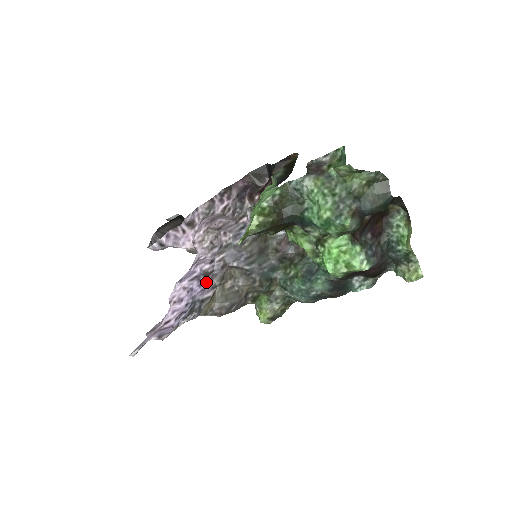
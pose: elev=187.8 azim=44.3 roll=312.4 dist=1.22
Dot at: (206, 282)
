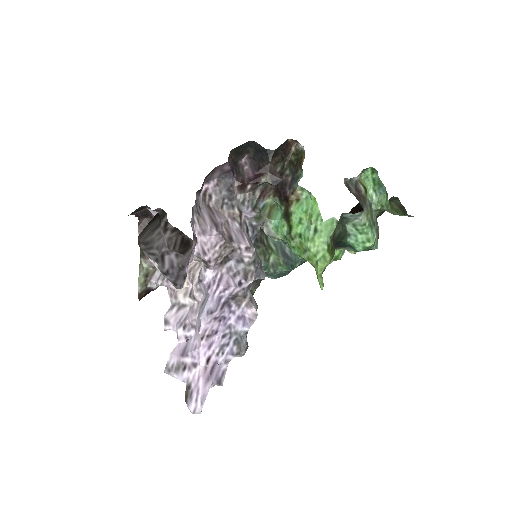
Dot at: (241, 308)
